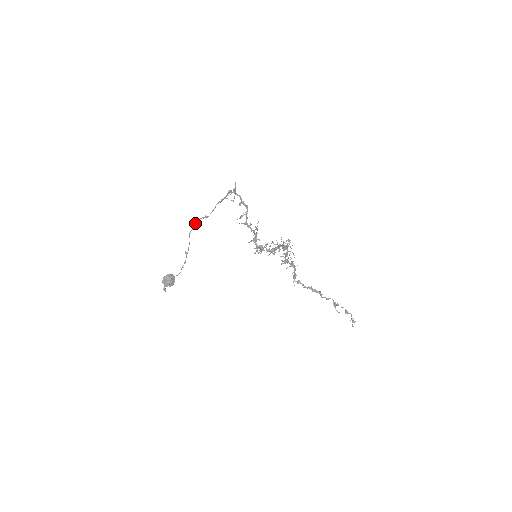
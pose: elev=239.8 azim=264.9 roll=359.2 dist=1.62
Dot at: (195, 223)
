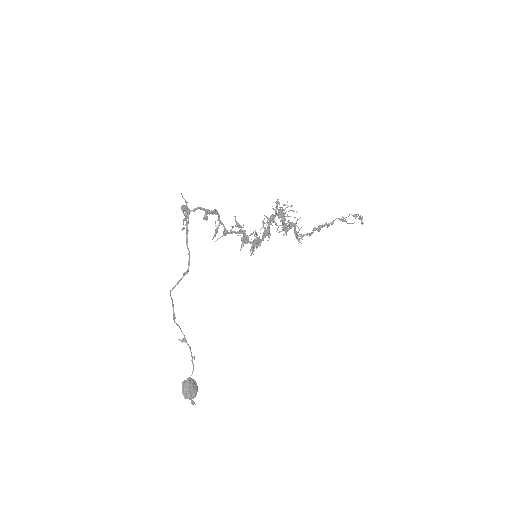
Dot at: occluded
